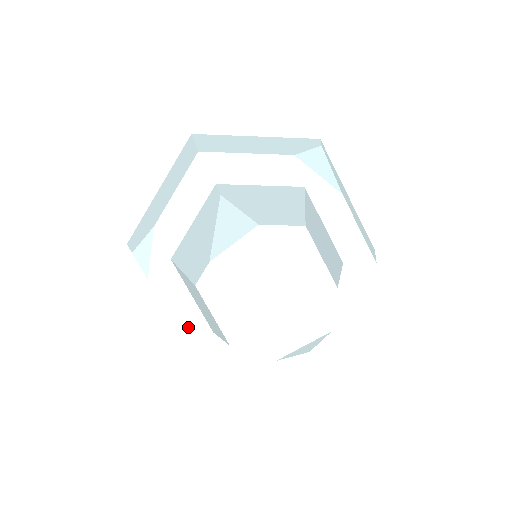
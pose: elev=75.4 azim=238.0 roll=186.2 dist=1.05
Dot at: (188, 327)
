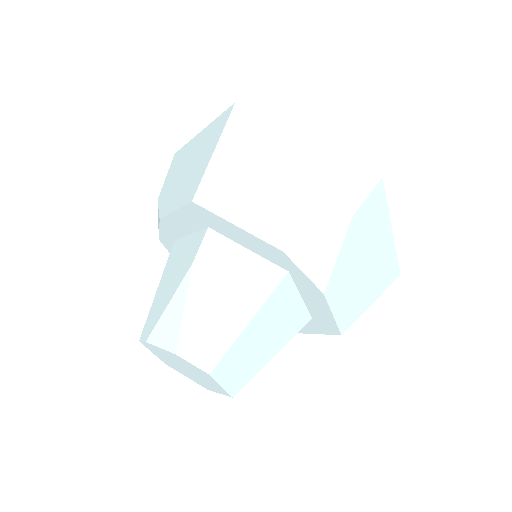
Dot at: occluded
